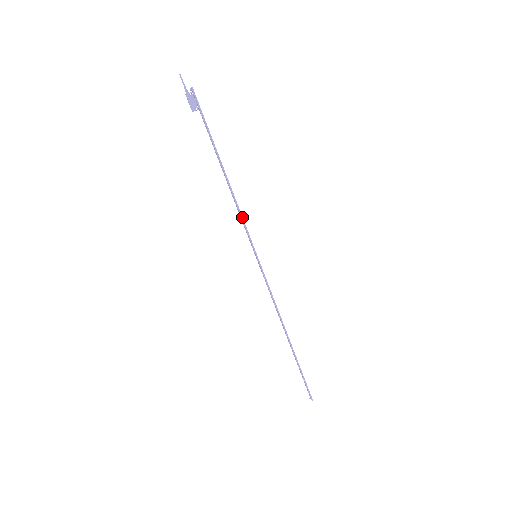
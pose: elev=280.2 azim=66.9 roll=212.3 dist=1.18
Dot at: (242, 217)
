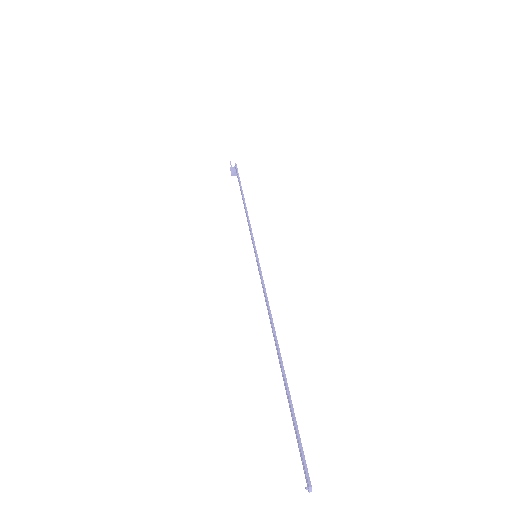
Dot at: (250, 224)
